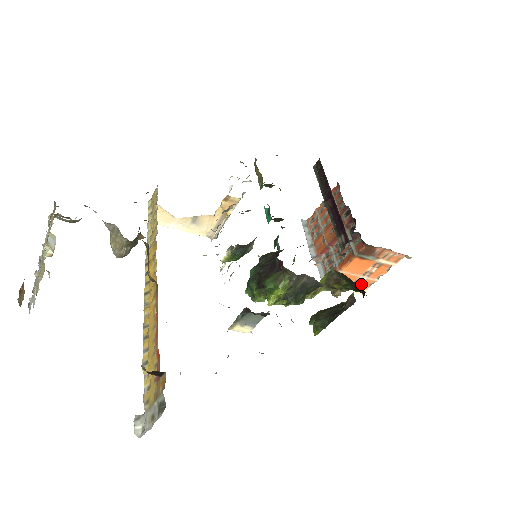
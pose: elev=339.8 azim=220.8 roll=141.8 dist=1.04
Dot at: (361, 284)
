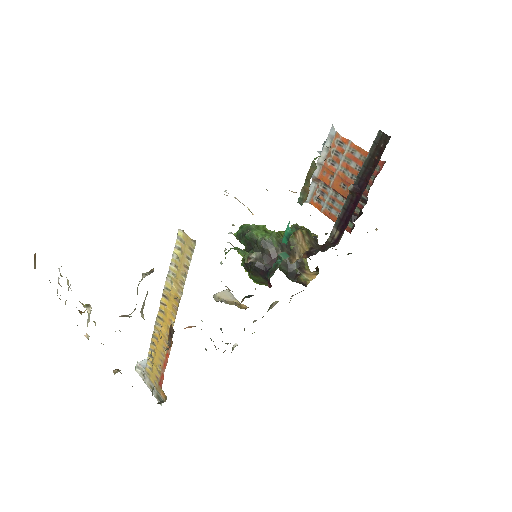
Dot at: occluded
